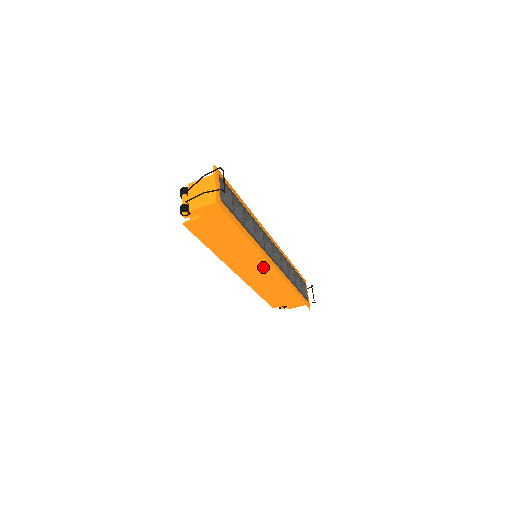
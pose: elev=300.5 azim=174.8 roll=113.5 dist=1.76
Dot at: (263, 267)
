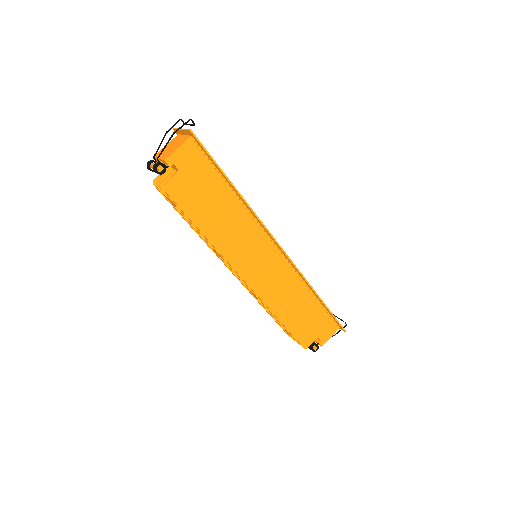
Dot at: (269, 257)
